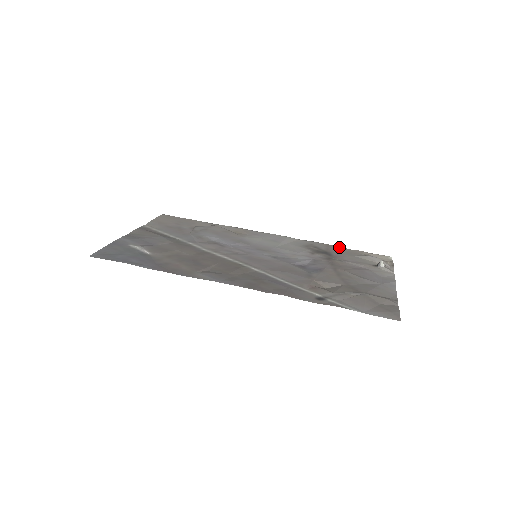
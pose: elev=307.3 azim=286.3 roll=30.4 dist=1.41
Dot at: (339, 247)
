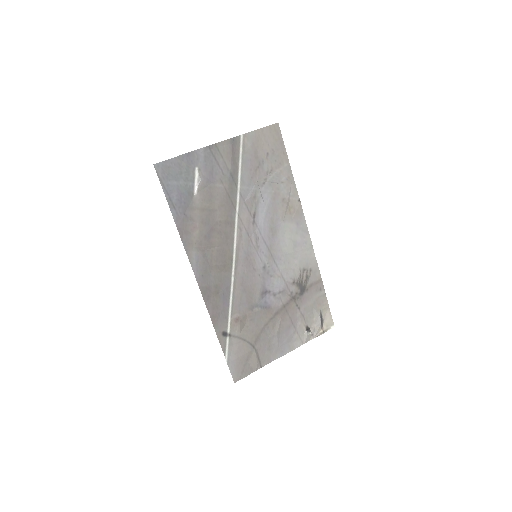
Dot at: (323, 289)
